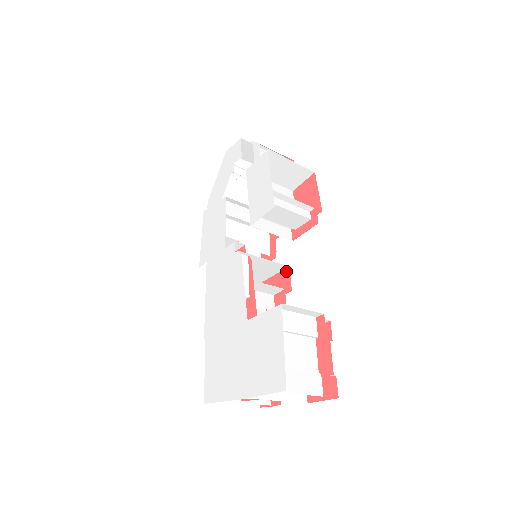
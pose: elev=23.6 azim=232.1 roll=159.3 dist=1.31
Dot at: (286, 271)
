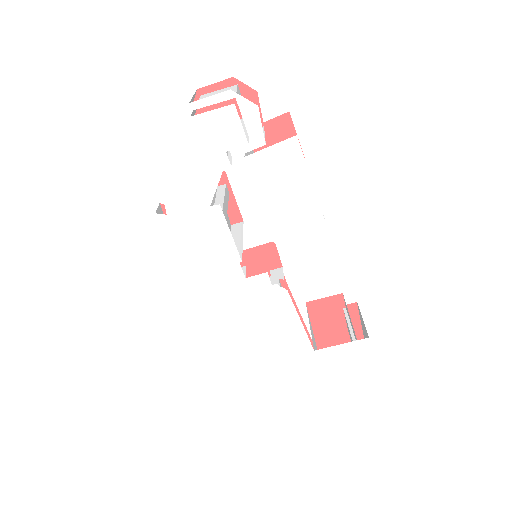
Dot at: (269, 246)
